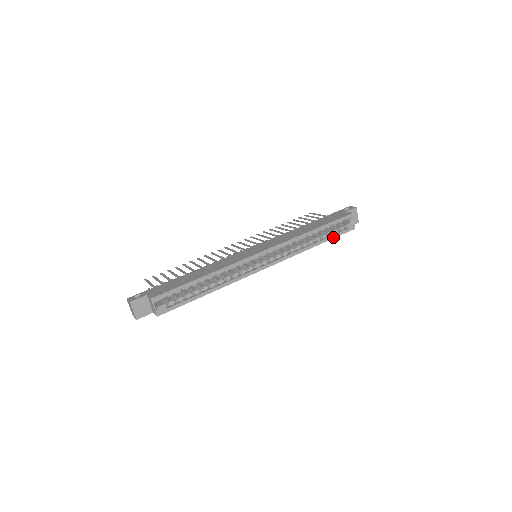
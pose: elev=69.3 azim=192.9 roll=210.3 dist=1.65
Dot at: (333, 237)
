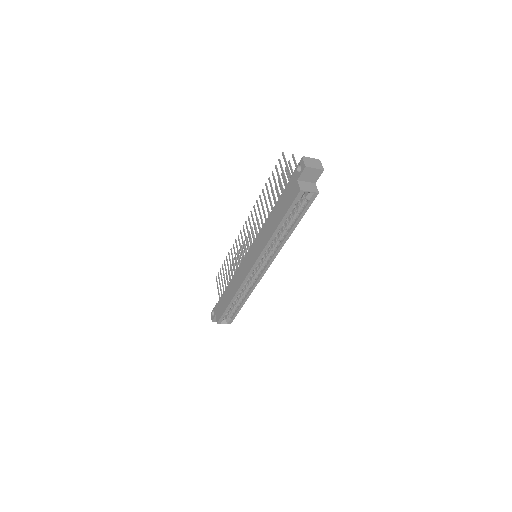
Dot at: (301, 216)
